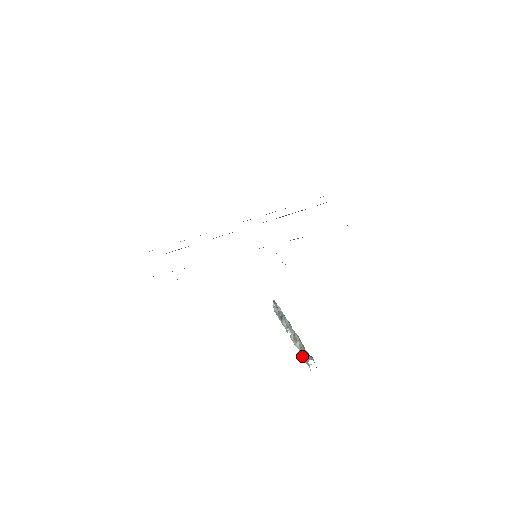
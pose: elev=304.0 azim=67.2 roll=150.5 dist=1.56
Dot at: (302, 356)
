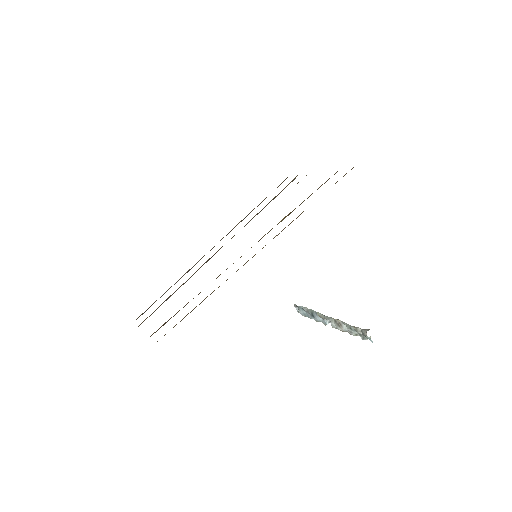
Dot at: occluded
